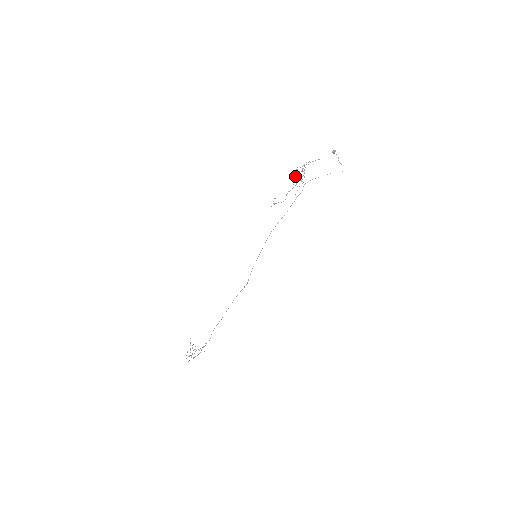
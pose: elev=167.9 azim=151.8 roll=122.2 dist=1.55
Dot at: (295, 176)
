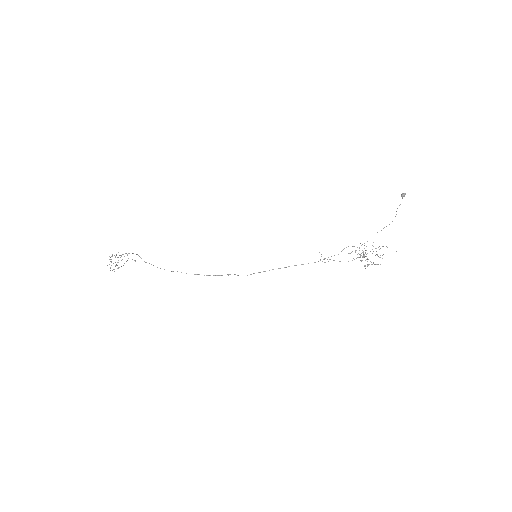
Dot at: (364, 256)
